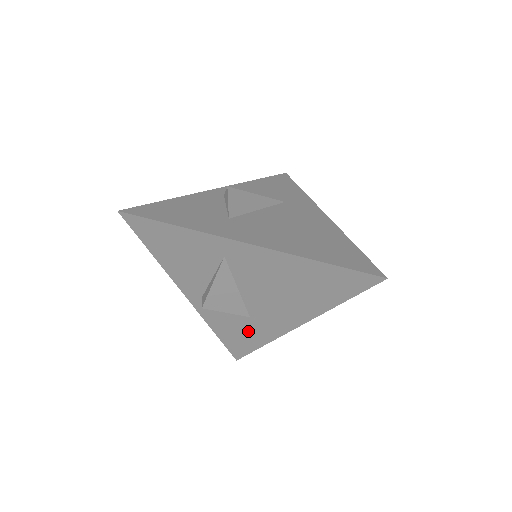
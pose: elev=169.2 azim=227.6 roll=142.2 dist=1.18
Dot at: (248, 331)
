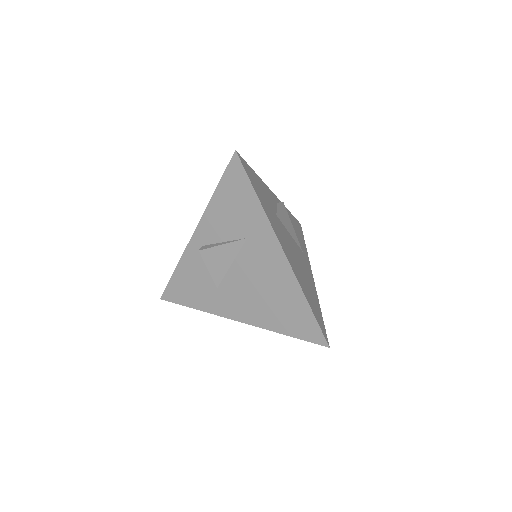
Dot at: occluded
